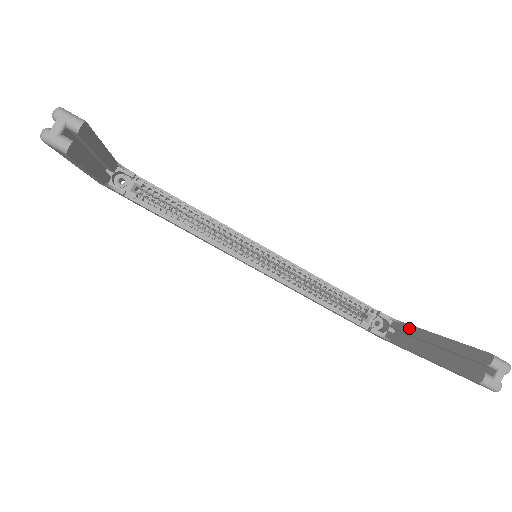
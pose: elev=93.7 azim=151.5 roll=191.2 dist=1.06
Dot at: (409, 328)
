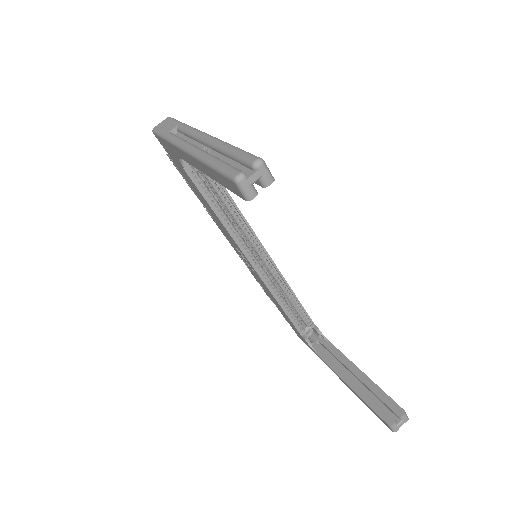
Dot at: (337, 352)
